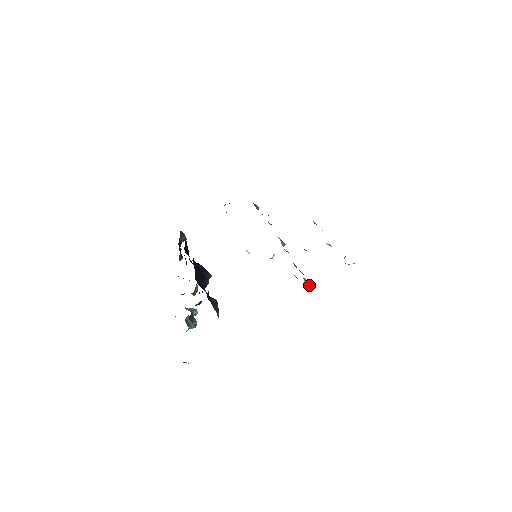
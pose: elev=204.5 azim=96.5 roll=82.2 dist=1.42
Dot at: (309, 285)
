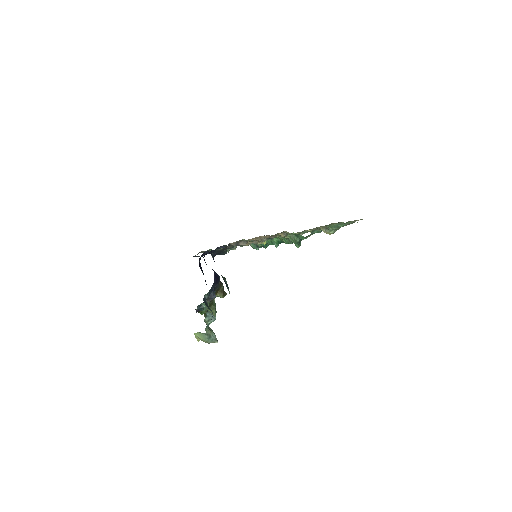
Dot at: (295, 237)
